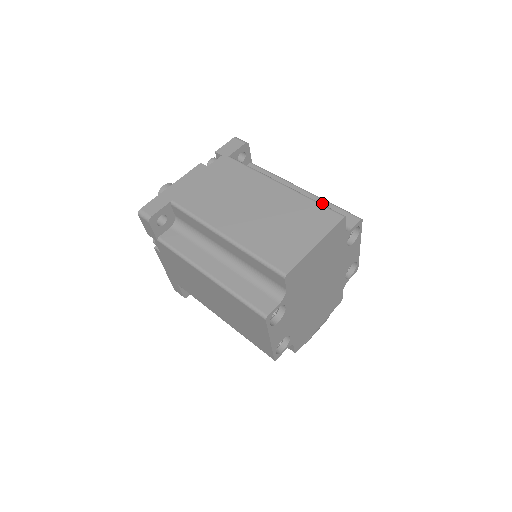
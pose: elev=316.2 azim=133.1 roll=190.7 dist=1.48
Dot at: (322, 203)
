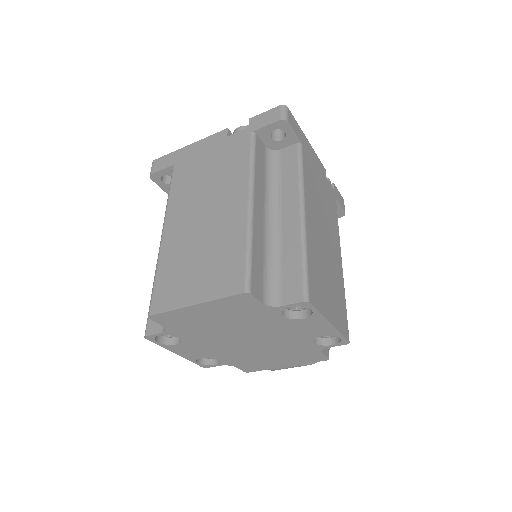
Dot at: (296, 248)
